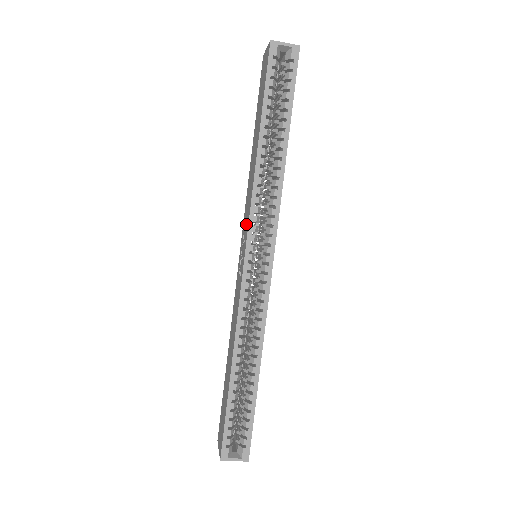
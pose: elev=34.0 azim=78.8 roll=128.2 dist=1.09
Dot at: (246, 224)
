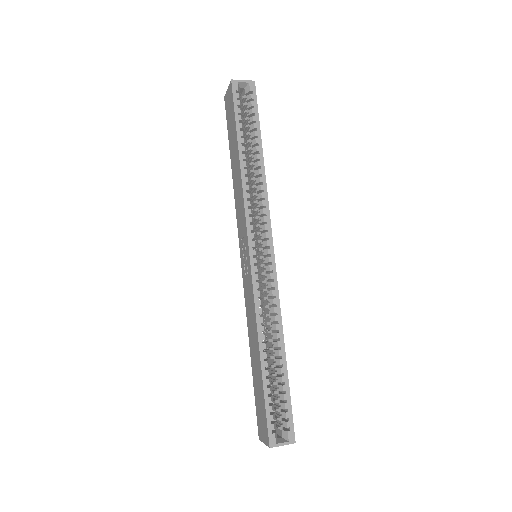
Dot at: (243, 228)
